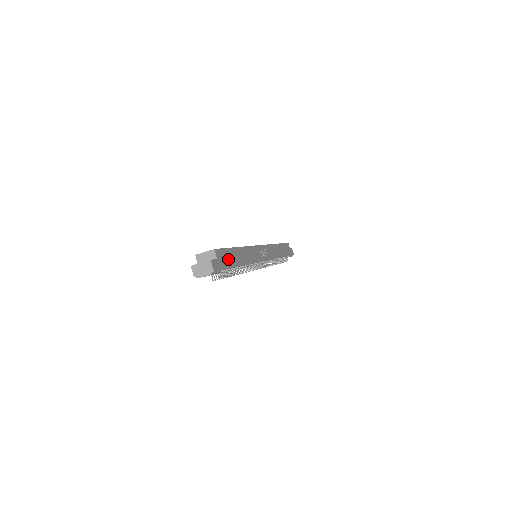
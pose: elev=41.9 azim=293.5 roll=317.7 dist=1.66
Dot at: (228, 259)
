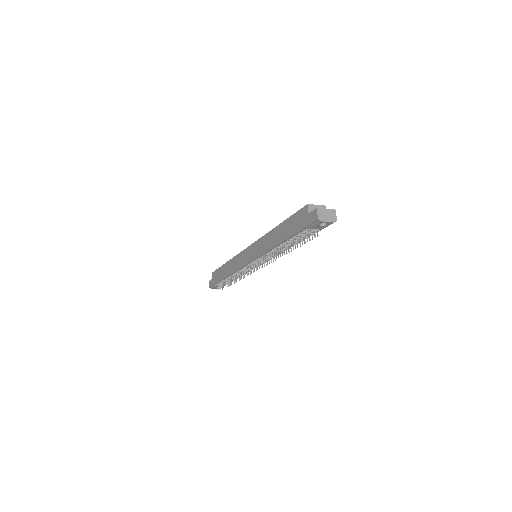
Dot at: occluded
